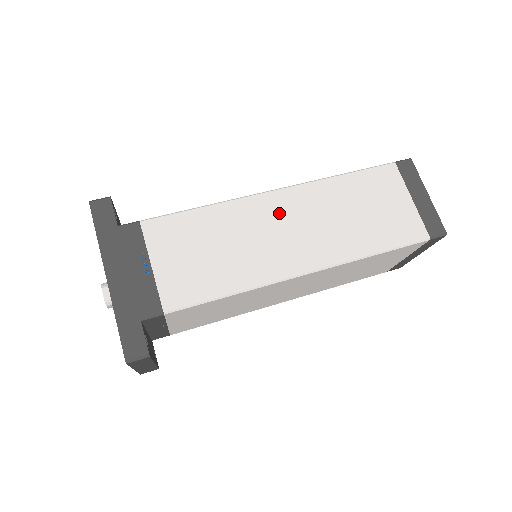
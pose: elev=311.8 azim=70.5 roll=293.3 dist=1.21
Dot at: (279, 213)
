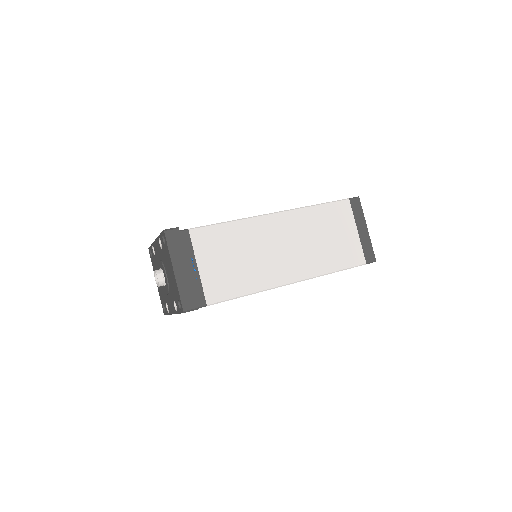
Dot at: occluded
